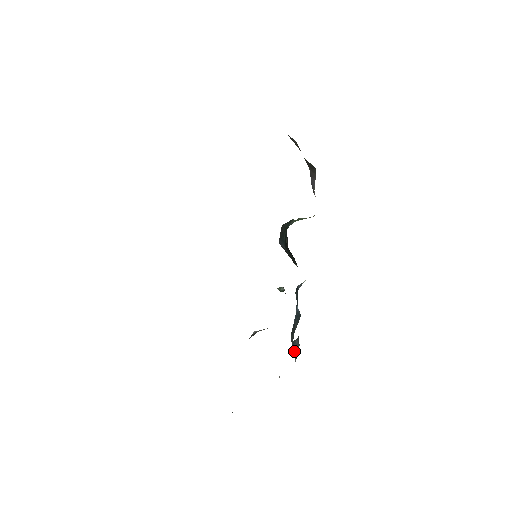
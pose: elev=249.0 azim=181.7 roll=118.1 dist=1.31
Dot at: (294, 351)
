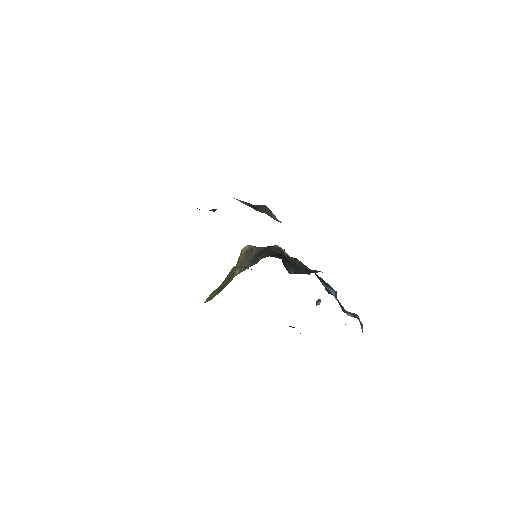
Dot at: occluded
